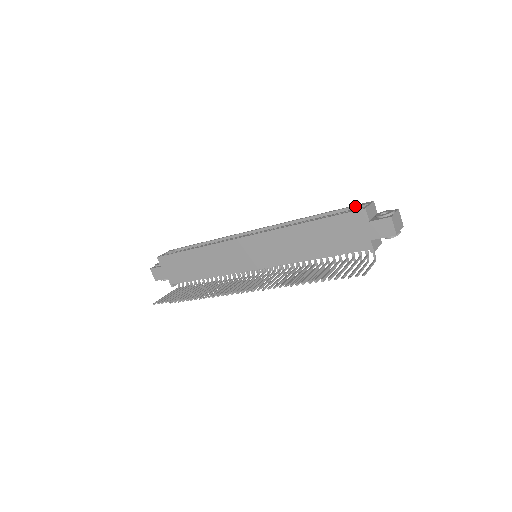
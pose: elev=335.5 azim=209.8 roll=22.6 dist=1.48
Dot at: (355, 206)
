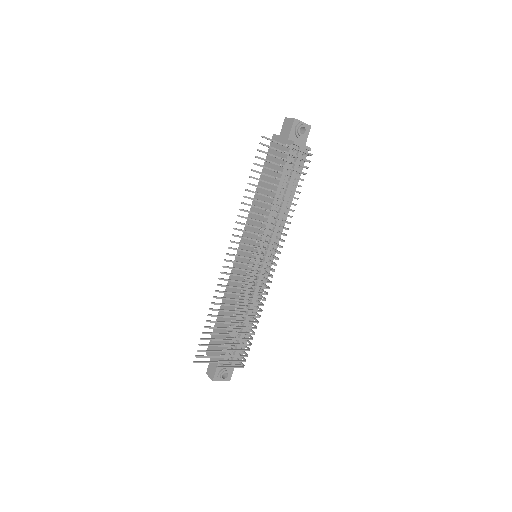
Dot at: occluded
